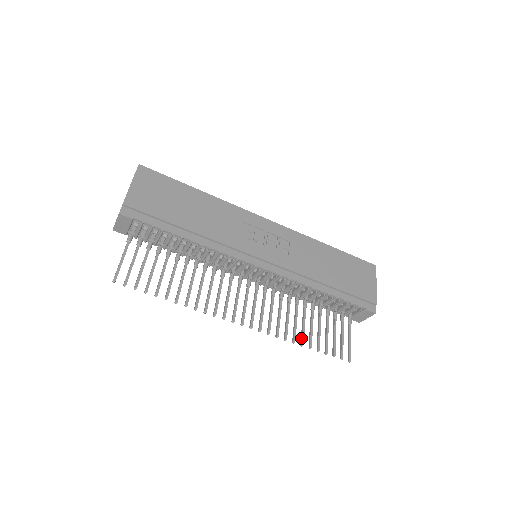
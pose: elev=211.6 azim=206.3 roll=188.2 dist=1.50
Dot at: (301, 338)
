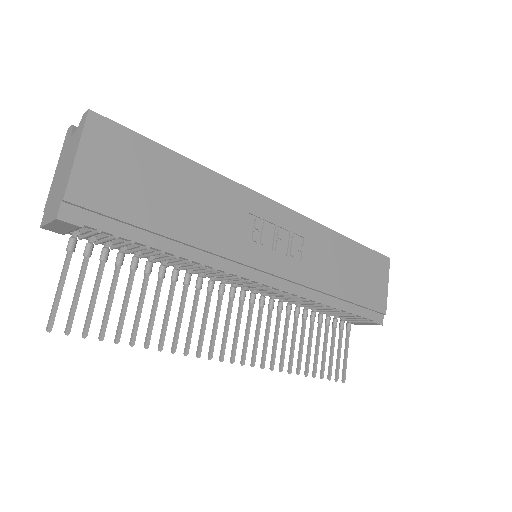
Dot at: (298, 364)
